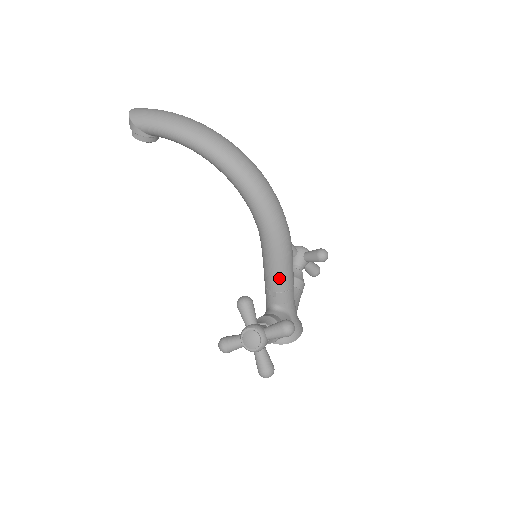
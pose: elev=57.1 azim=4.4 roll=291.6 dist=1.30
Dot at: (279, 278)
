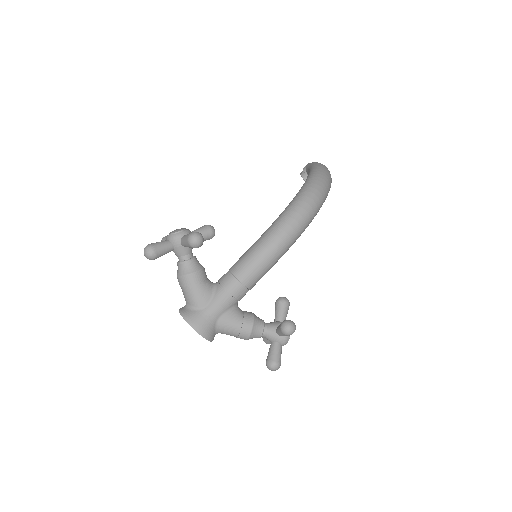
Dot at: (242, 259)
